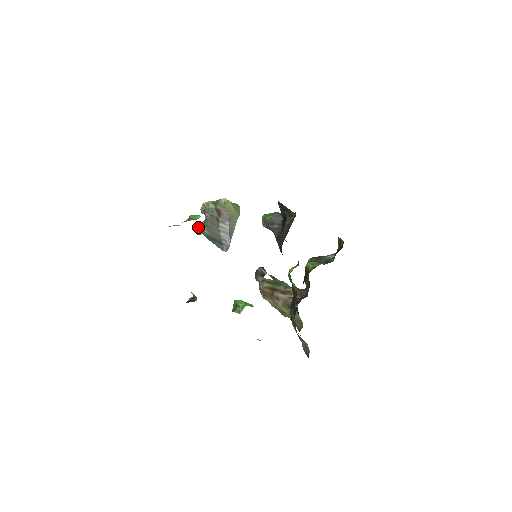
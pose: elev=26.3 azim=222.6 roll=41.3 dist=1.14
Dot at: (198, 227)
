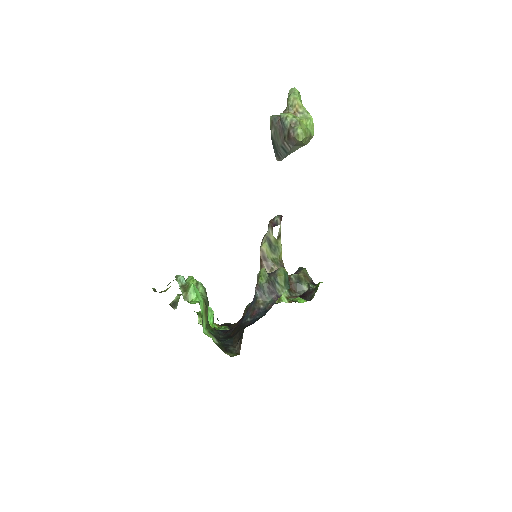
Dot at: (271, 118)
